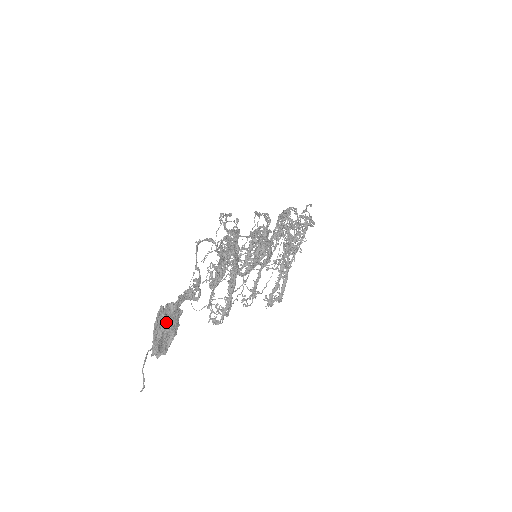
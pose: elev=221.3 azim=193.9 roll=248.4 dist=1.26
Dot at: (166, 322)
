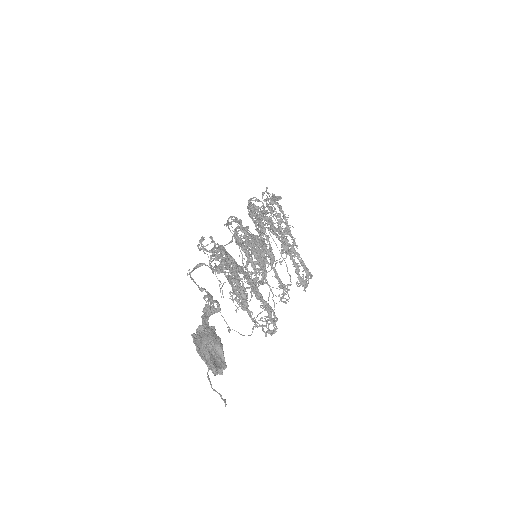
Dot at: (205, 342)
